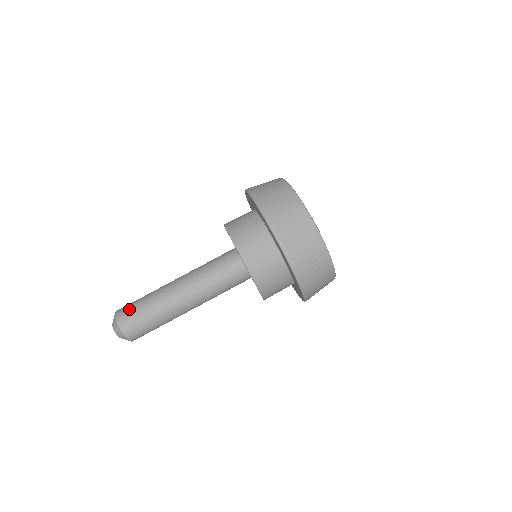
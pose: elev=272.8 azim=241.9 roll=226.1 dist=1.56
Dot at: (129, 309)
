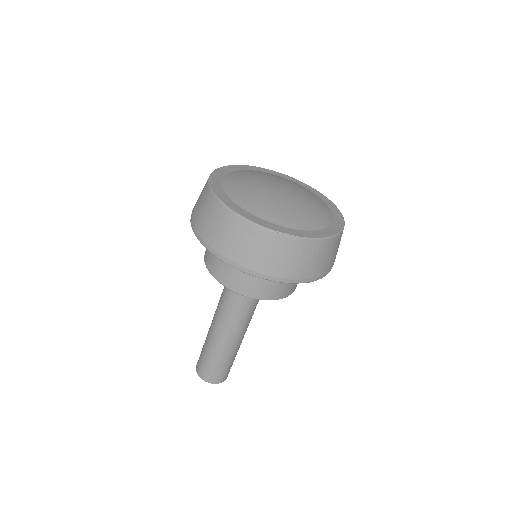
Dot at: (215, 374)
